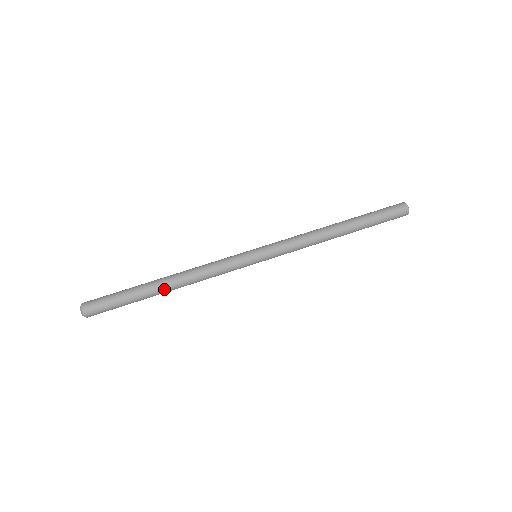
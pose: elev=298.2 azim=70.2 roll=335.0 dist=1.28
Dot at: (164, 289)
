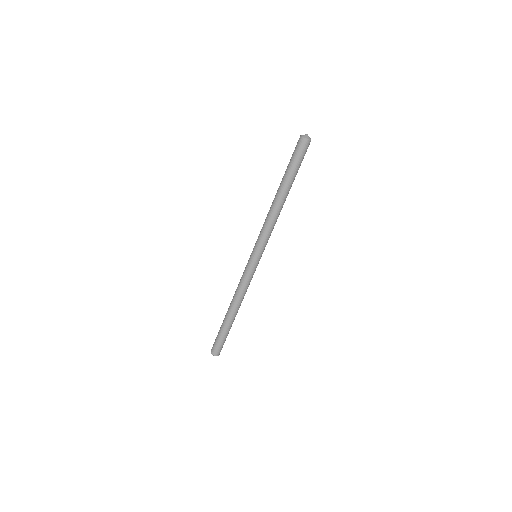
Dot at: occluded
